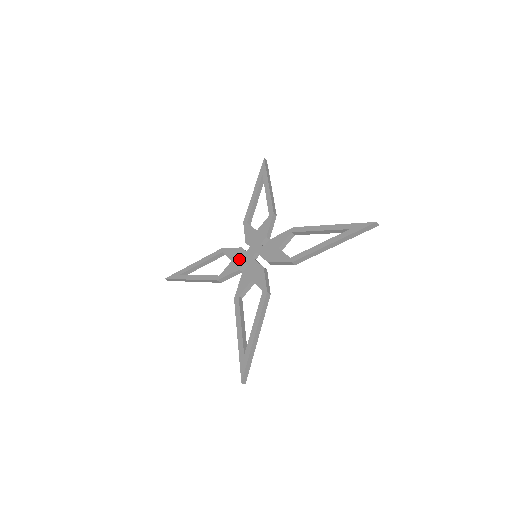
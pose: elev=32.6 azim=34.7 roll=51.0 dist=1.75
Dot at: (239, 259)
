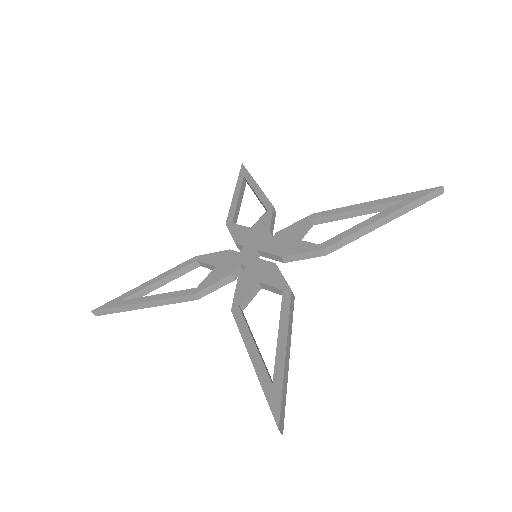
Dot at: (229, 262)
